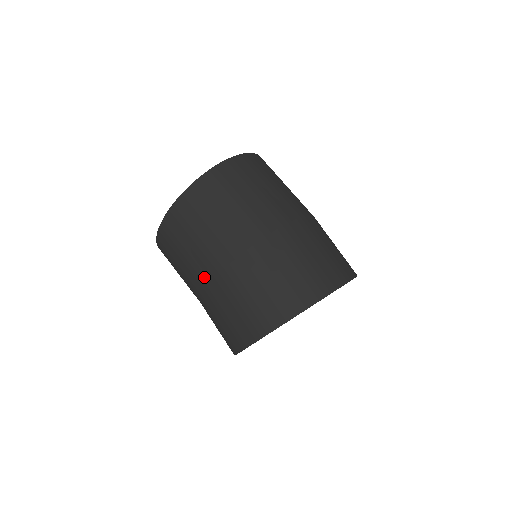
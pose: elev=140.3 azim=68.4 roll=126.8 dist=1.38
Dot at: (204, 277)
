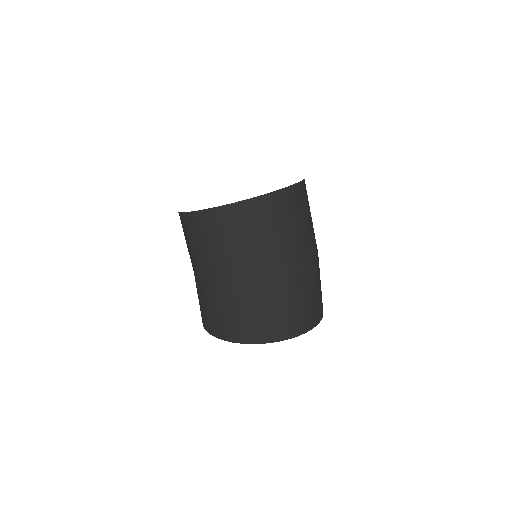
Dot at: (213, 275)
